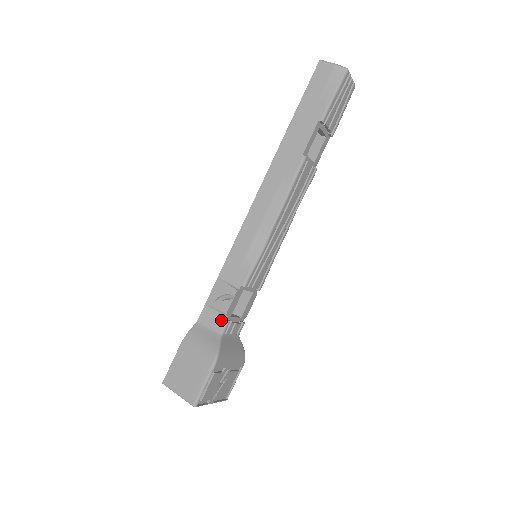
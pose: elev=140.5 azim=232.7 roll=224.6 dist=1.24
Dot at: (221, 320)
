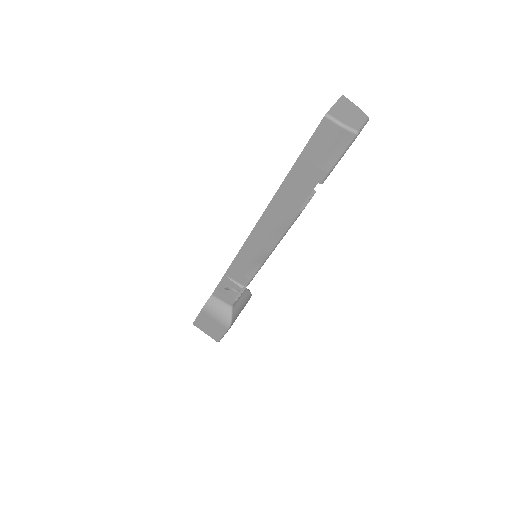
Dot at: (231, 299)
